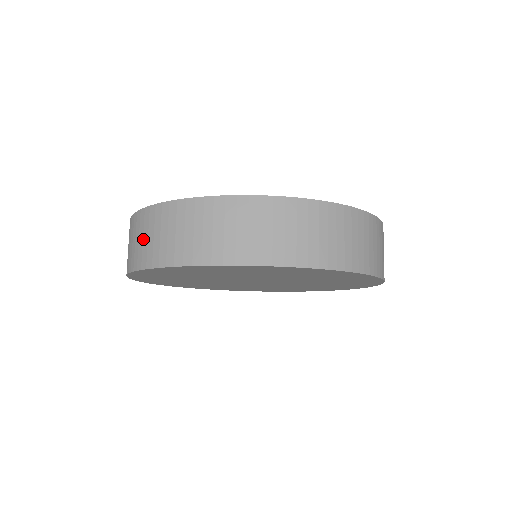
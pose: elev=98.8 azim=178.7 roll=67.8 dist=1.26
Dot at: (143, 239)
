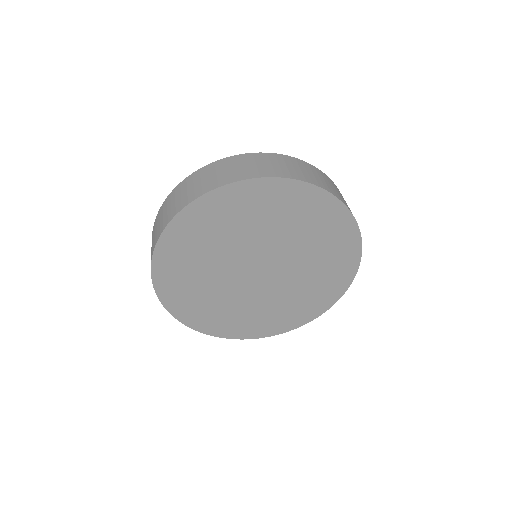
Dot at: (273, 164)
